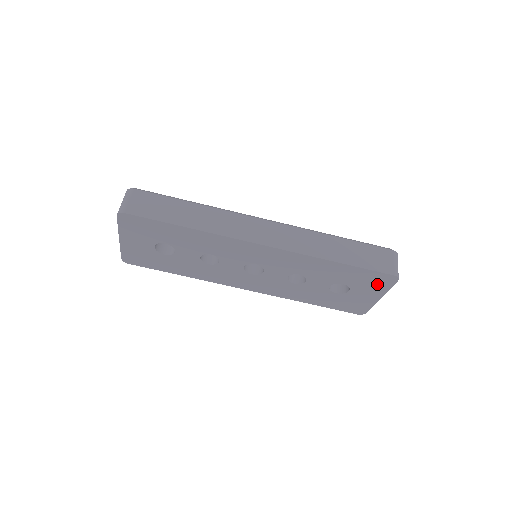
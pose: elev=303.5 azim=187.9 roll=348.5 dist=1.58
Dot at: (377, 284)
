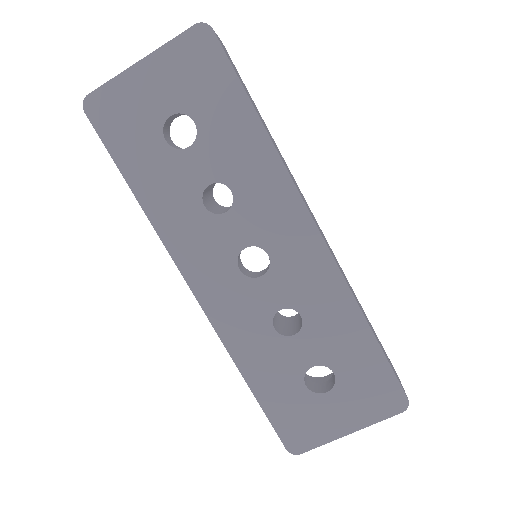
Dot at: (373, 402)
